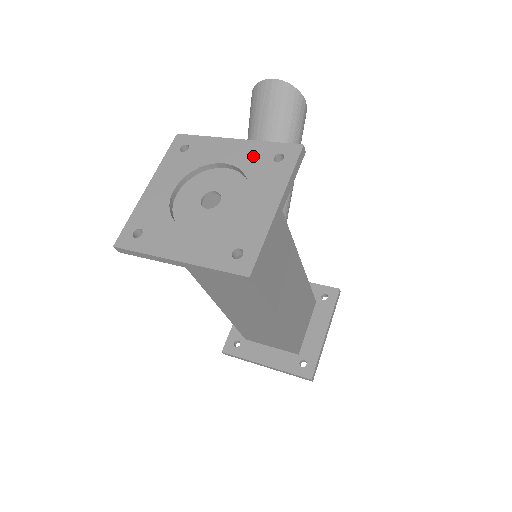
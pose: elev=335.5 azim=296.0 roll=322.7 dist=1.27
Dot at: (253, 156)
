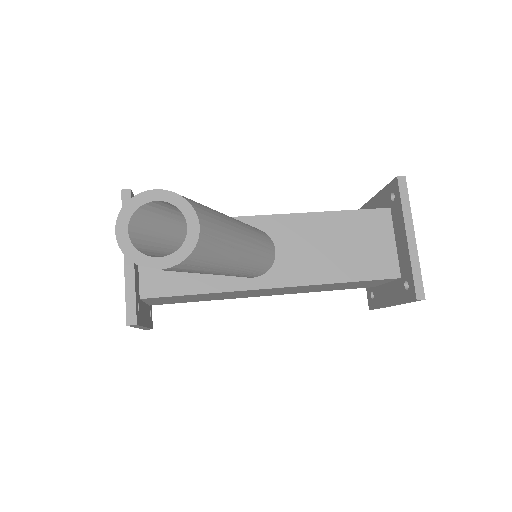
Dot at: occluded
